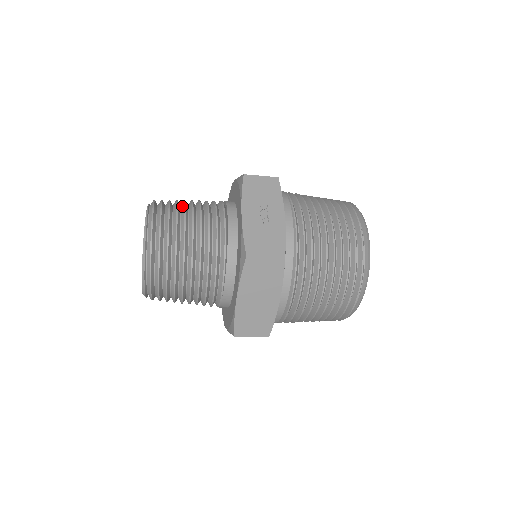
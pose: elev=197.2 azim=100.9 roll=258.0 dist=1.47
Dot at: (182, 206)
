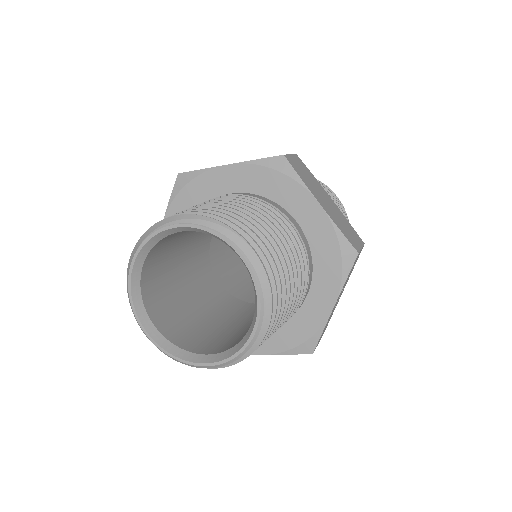
Dot at: (284, 273)
